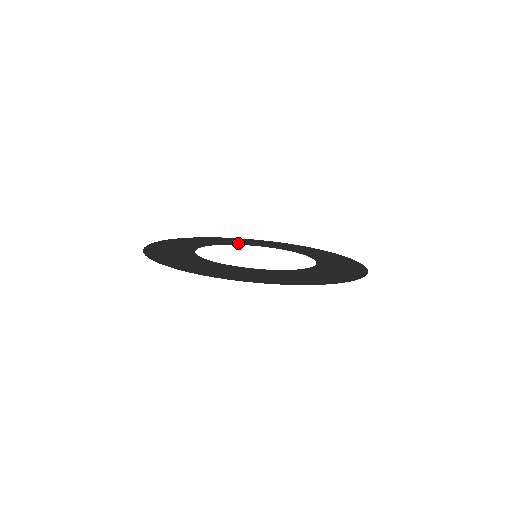
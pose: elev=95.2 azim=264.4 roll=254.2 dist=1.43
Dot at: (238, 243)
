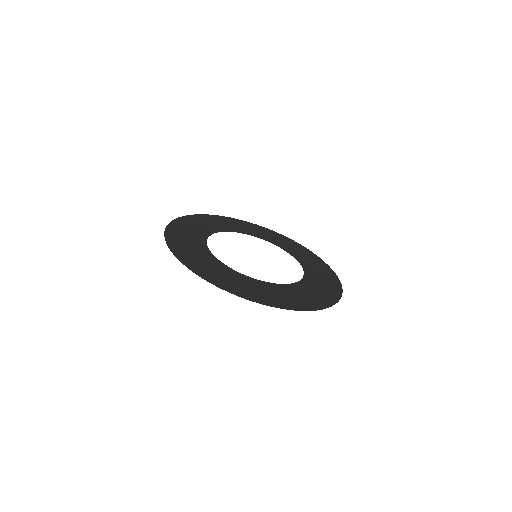
Dot at: (283, 246)
